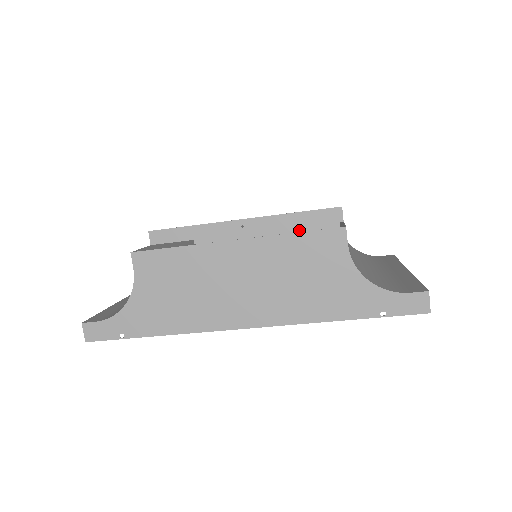
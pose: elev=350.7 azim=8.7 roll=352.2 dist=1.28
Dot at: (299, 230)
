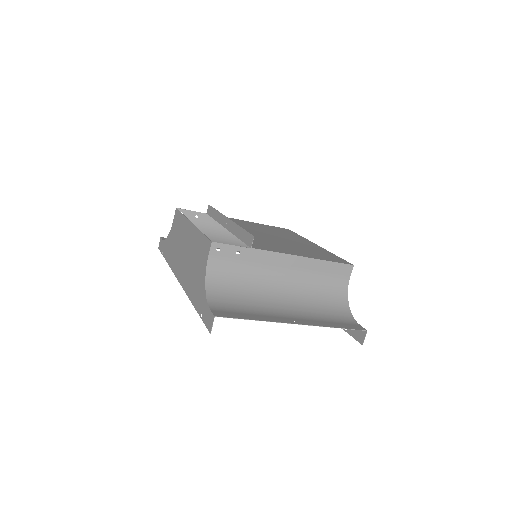
Dot at: occluded
